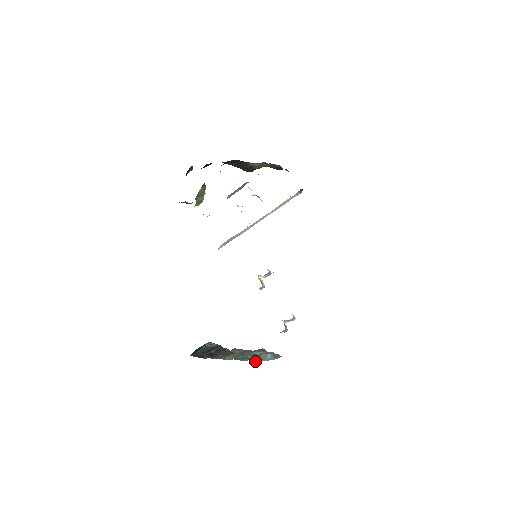
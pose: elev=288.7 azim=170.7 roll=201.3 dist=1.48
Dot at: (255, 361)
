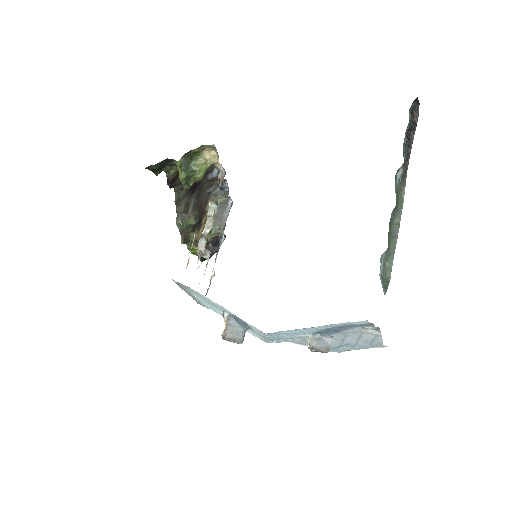
Dot at: occluded
